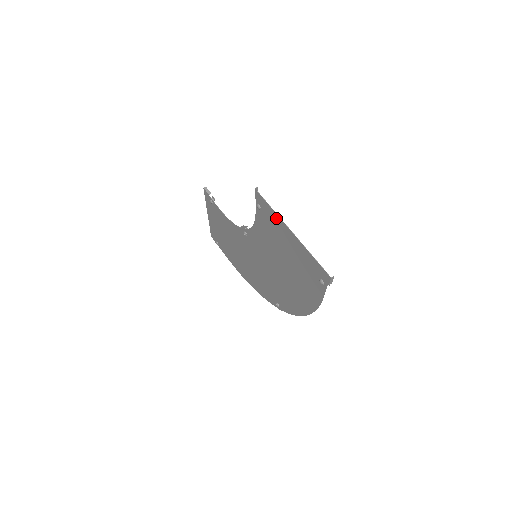
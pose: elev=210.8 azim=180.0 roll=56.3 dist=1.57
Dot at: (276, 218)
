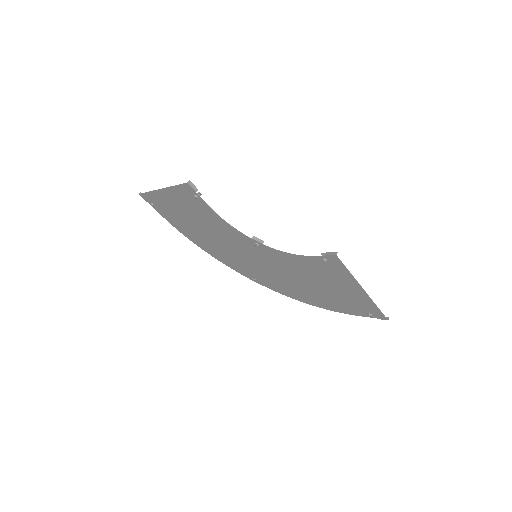
Dot at: (349, 277)
